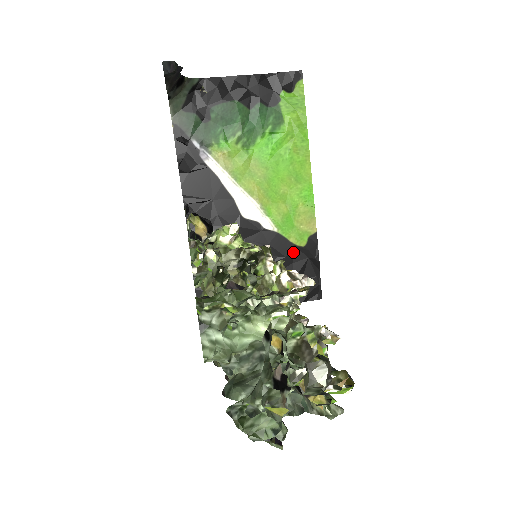
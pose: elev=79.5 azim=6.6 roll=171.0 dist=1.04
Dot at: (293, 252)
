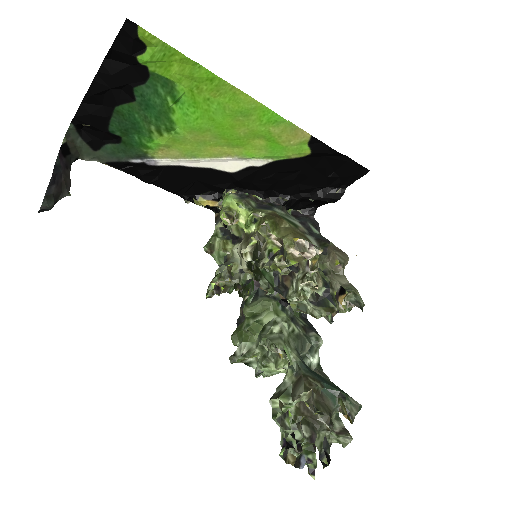
Dot at: (305, 162)
